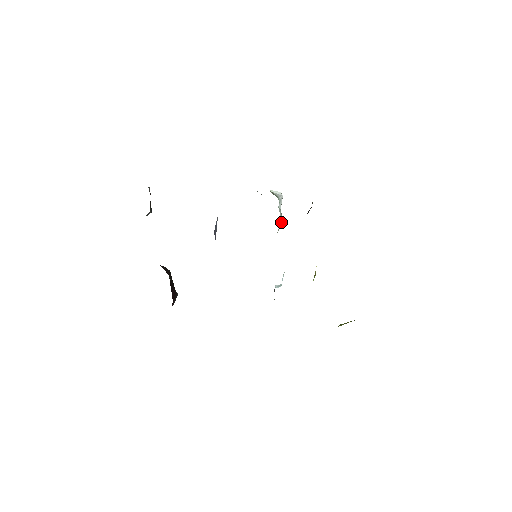
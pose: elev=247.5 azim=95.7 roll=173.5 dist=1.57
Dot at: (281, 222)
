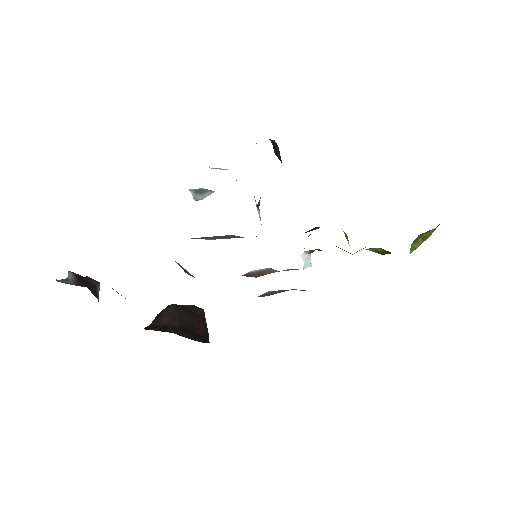
Dot at: occluded
